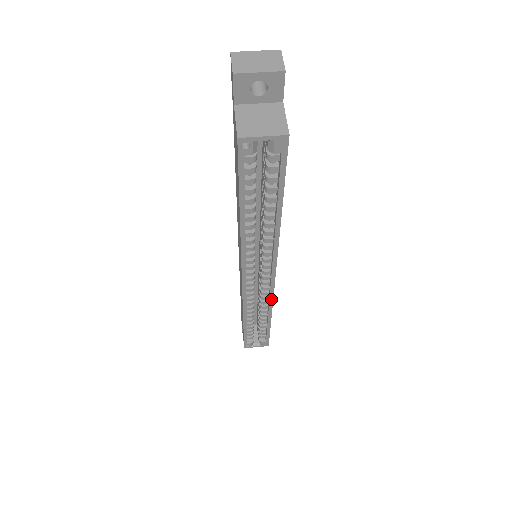
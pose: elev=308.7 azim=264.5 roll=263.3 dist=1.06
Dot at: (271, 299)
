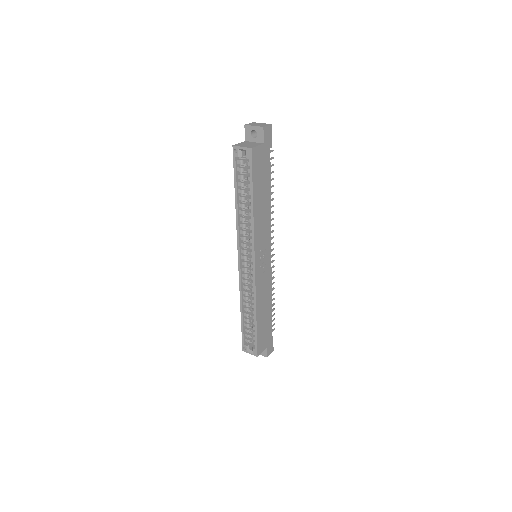
Dot at: (255, 289)
